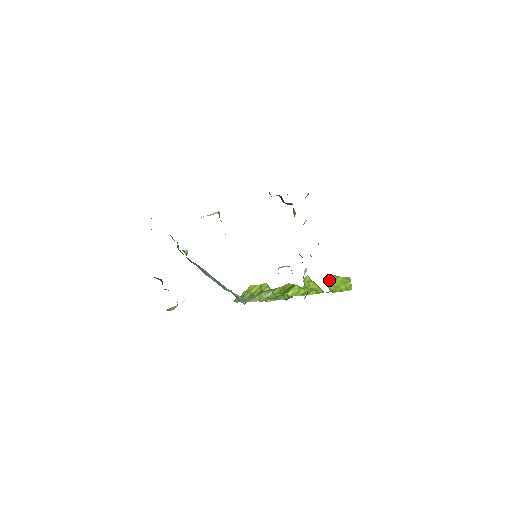
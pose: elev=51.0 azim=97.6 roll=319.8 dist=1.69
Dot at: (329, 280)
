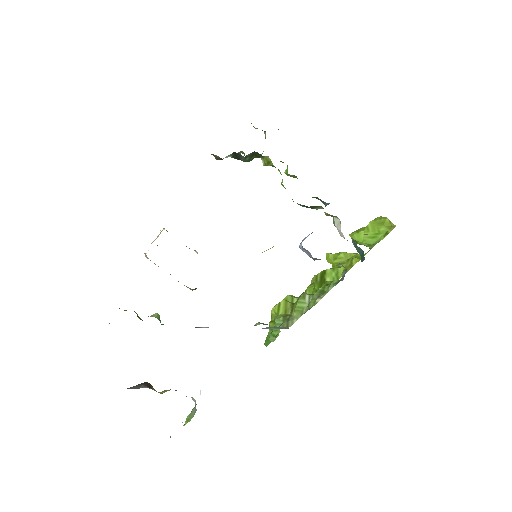
Dot at: (359, 236)
